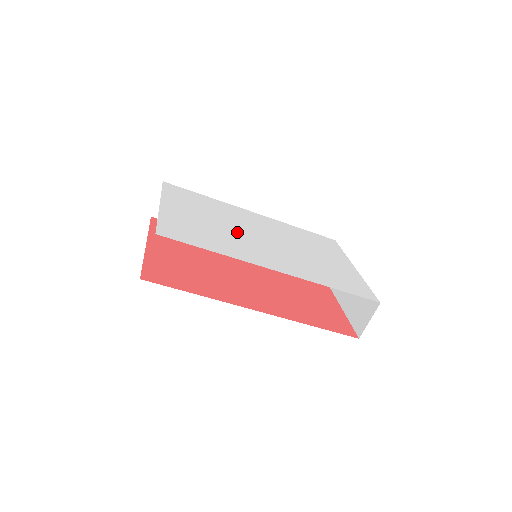
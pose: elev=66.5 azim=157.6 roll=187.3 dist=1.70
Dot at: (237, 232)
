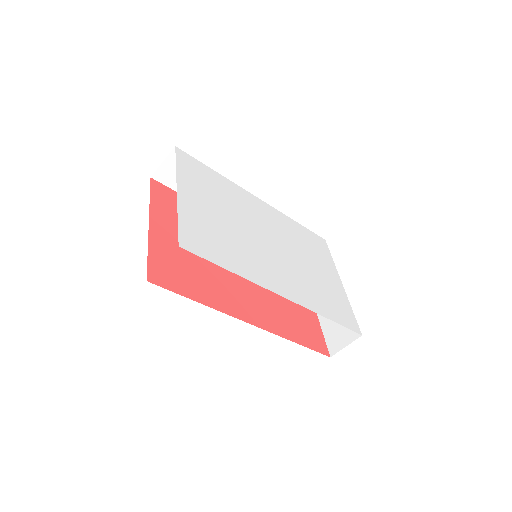
Dot at: (248, 235)
